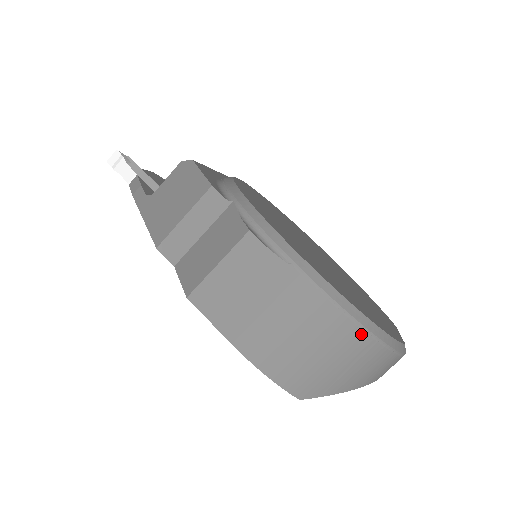
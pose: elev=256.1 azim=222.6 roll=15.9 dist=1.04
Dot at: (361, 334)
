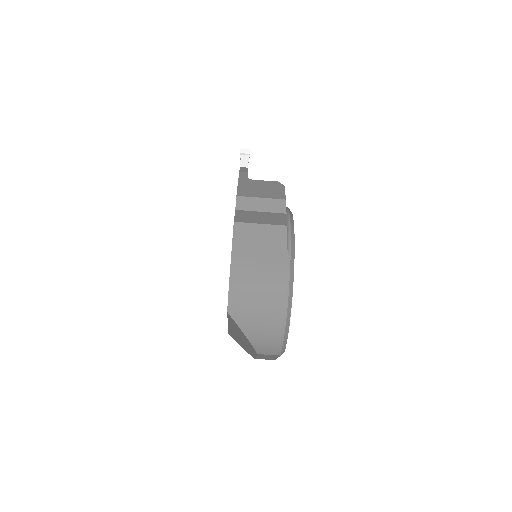
Dot at: (283, 311)
